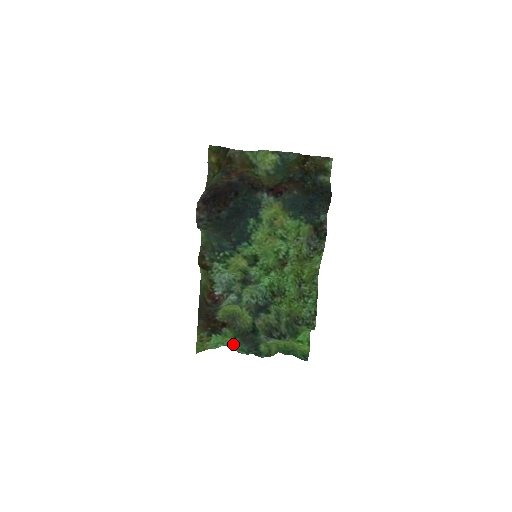
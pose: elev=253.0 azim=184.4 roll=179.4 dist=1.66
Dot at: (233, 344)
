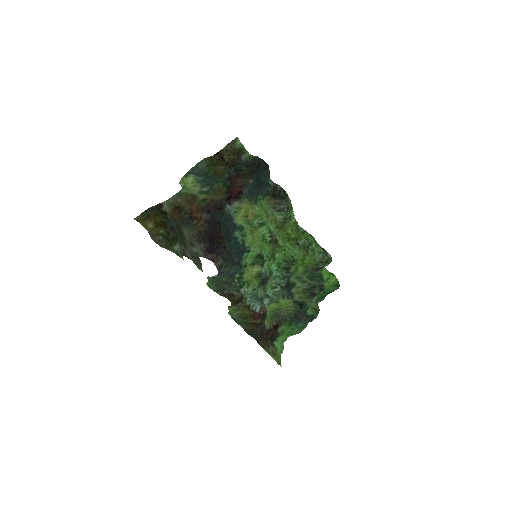
Dot at: (290, 333)
